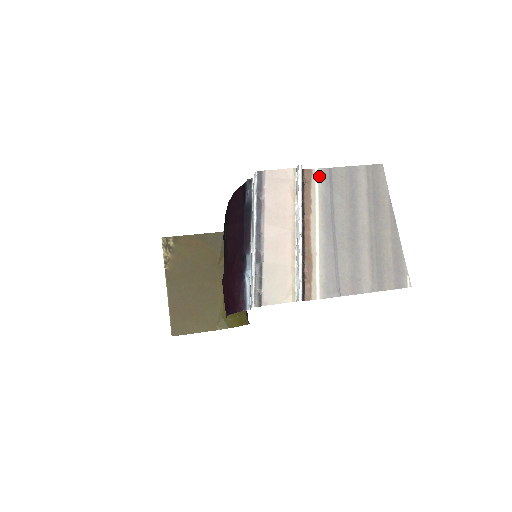
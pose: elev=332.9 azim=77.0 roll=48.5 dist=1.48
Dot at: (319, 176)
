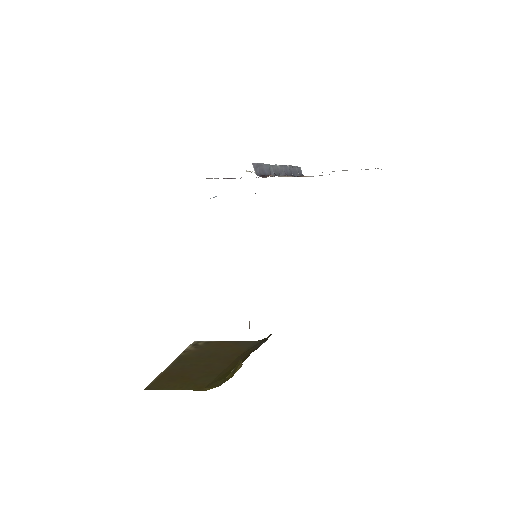
Dot at: occluded
